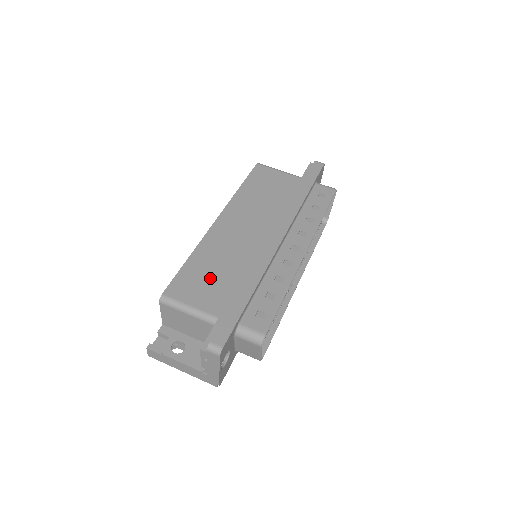
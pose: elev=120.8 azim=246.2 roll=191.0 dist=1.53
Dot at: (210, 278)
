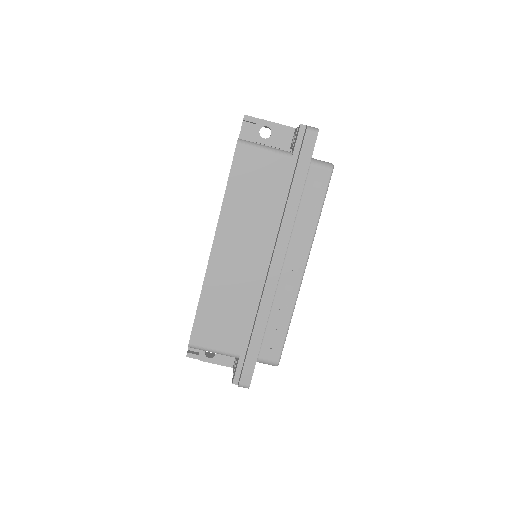
Dot at: (223, 320)
